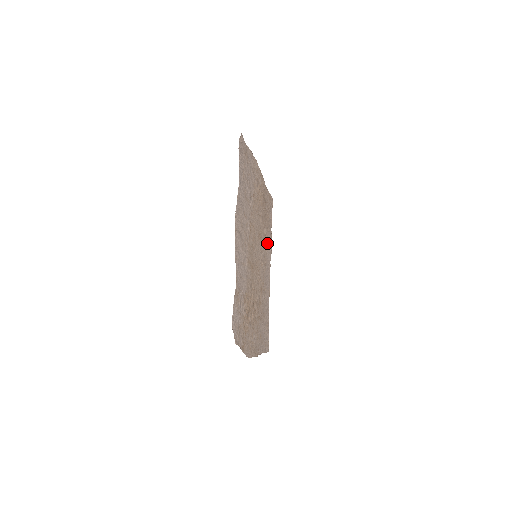
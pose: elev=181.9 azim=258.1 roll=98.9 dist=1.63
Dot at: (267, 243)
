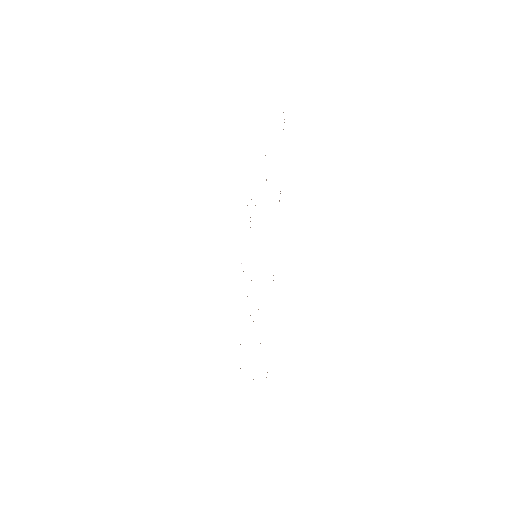
Dot at: occluded
